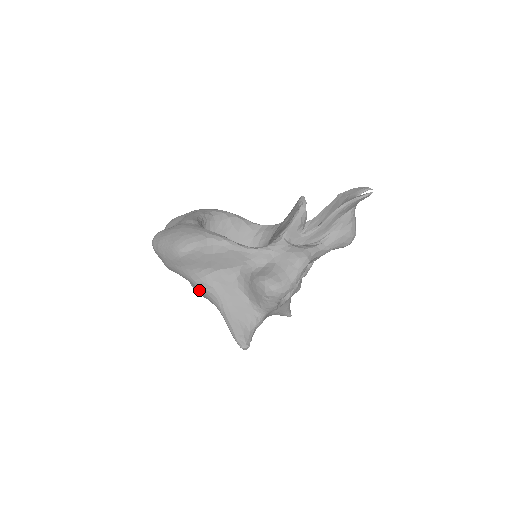
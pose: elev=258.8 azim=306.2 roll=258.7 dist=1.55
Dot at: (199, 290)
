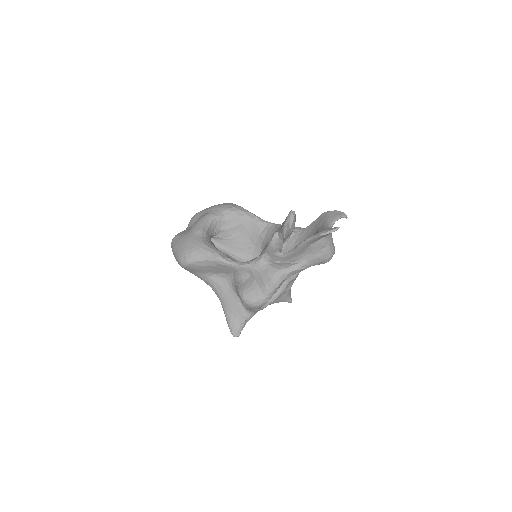
Dot at: occluded
